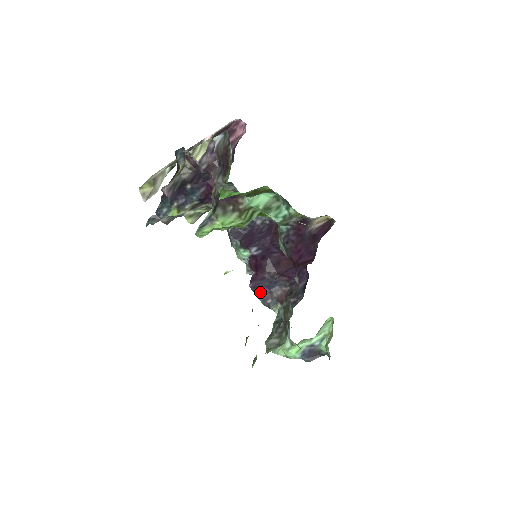
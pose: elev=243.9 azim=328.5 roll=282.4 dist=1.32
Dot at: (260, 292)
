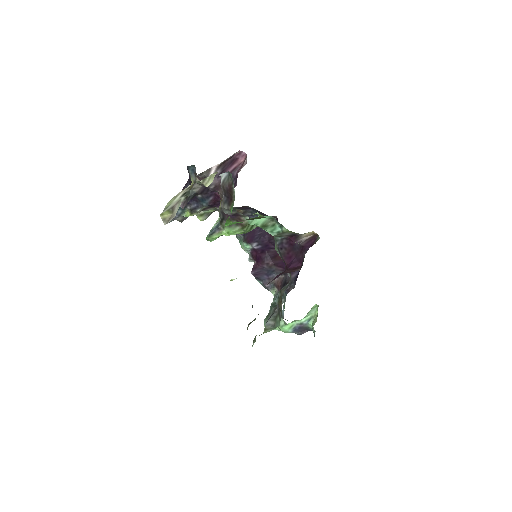
Dot at: (260, 278)
